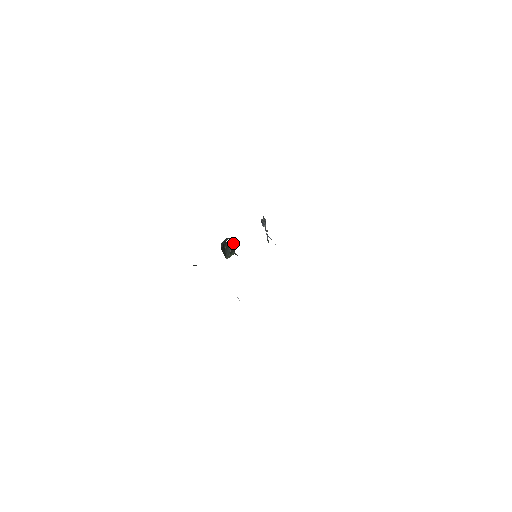
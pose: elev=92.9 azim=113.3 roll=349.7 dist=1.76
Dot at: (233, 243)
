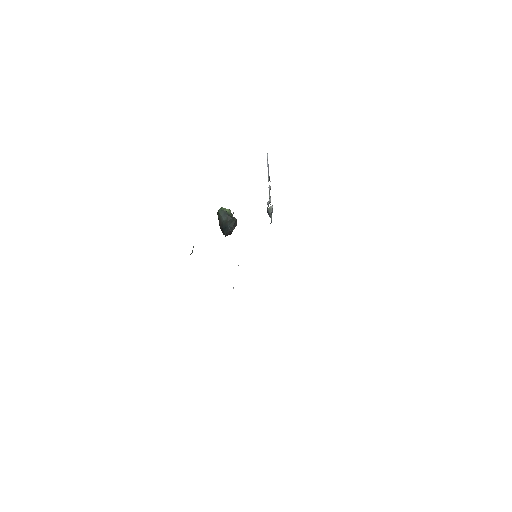
Dot at: (233, 229)
